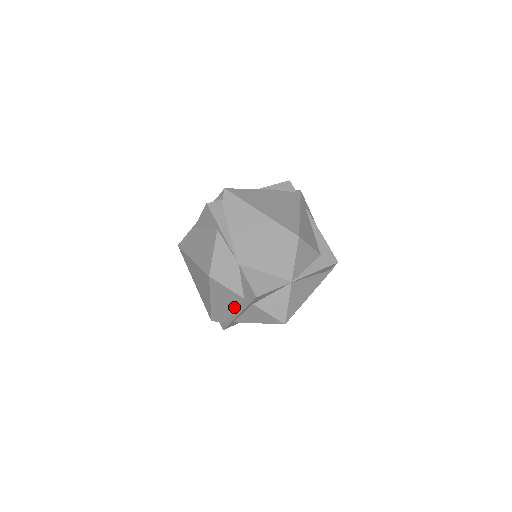
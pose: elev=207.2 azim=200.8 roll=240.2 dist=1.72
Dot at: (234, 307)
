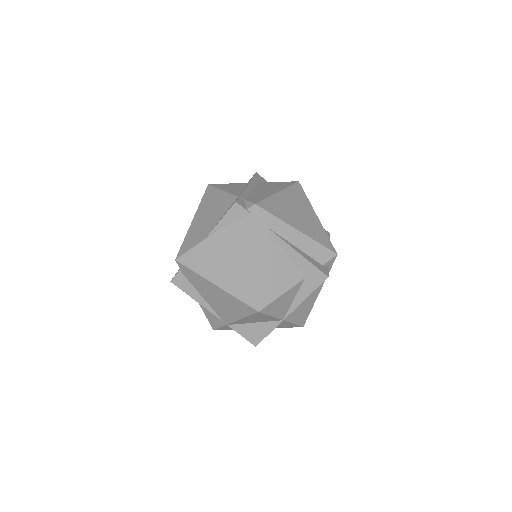
Dot at: occluded
